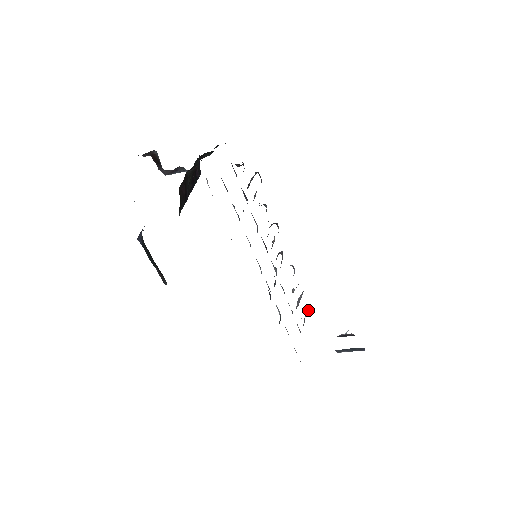
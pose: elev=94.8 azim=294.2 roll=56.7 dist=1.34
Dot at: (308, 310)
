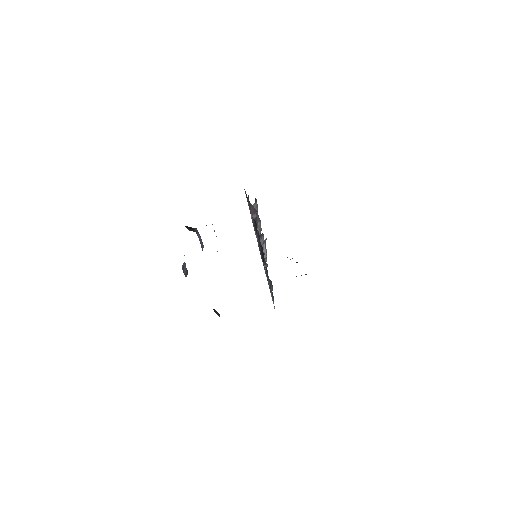
Dot at: occluded
